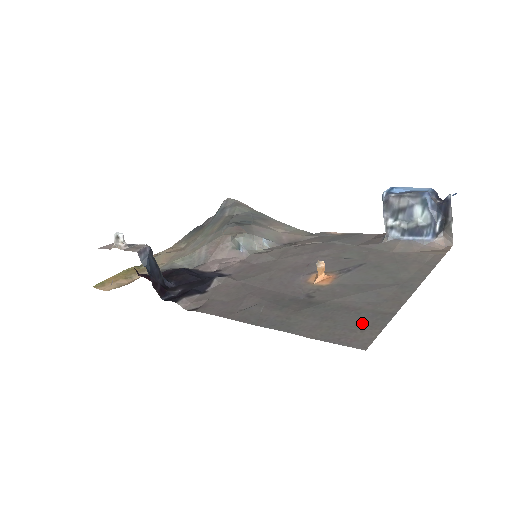
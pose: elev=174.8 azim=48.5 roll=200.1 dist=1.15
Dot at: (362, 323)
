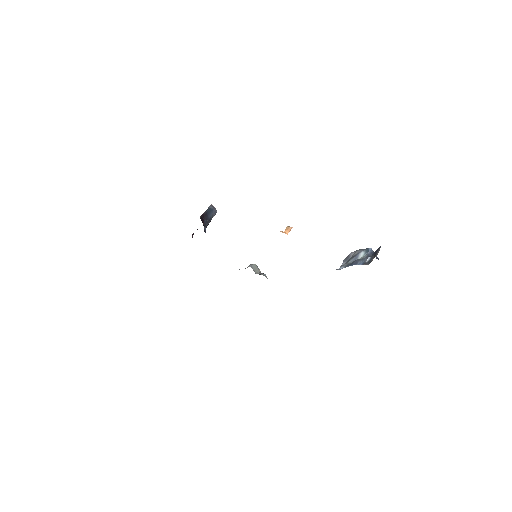
Dot at: occluded
